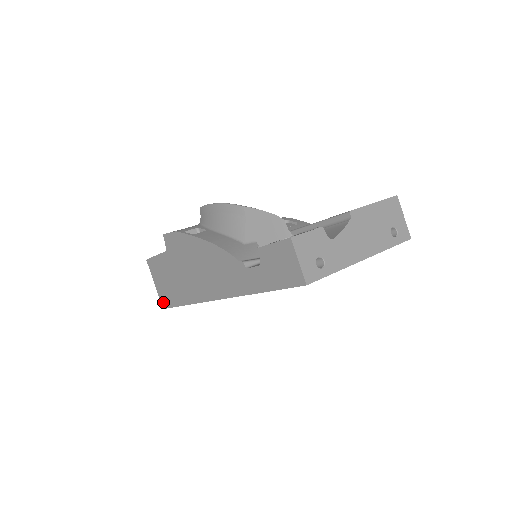
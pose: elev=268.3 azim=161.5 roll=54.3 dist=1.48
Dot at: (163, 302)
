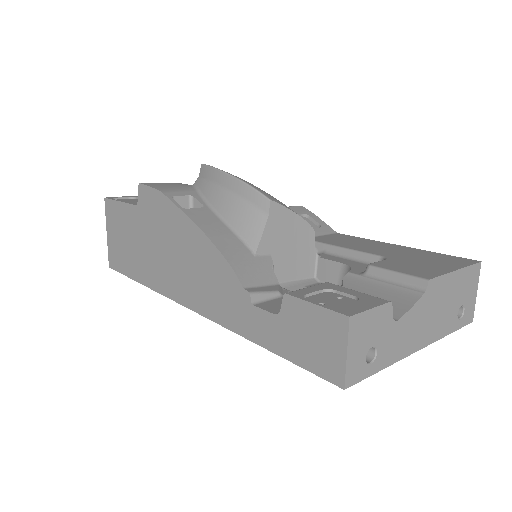
Dot at: (111, 260)
